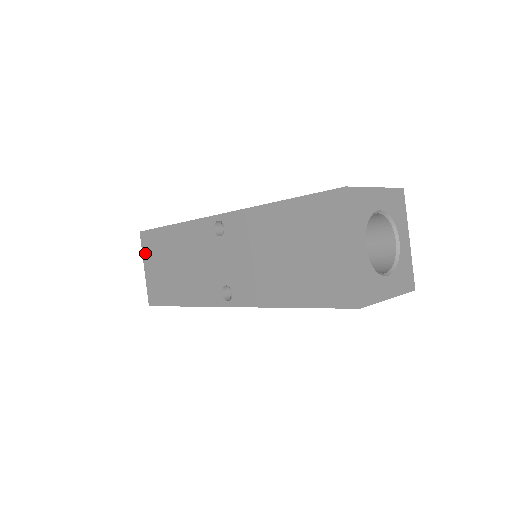
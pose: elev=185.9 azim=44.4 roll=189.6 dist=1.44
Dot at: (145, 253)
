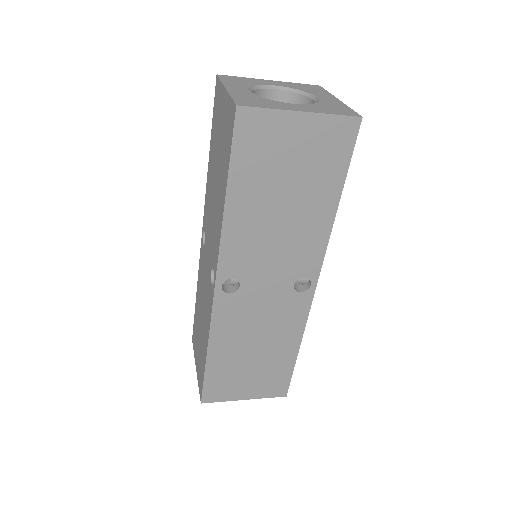
Dot at: (194, 352)
